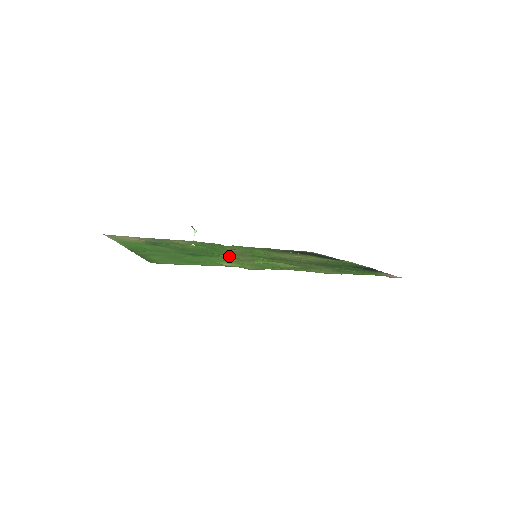
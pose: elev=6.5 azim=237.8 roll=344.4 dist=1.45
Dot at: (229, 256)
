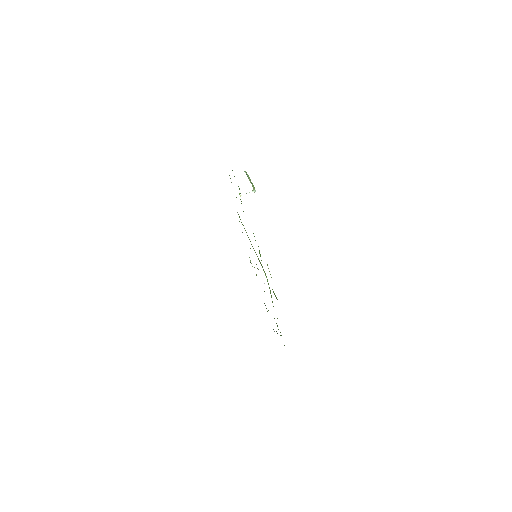
Dot at: occluded
